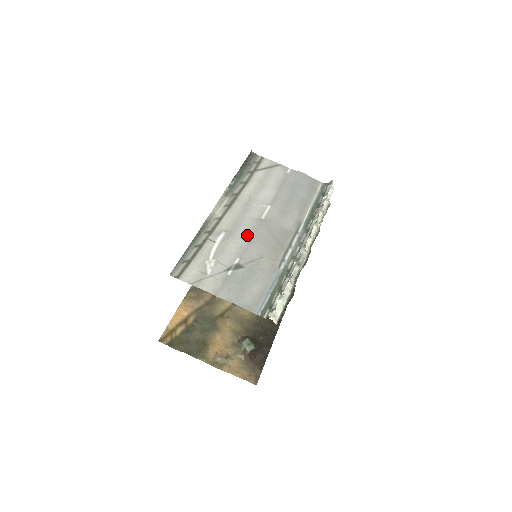
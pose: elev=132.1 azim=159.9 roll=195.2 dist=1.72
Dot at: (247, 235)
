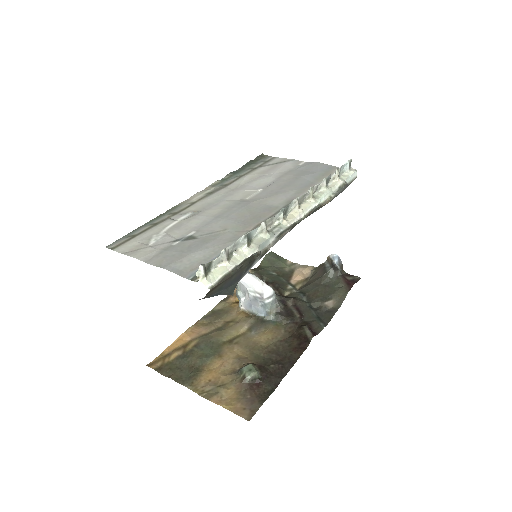
Dot at: (217, 212)
